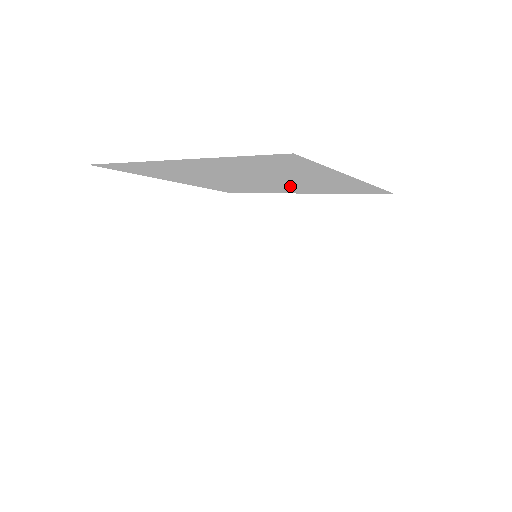
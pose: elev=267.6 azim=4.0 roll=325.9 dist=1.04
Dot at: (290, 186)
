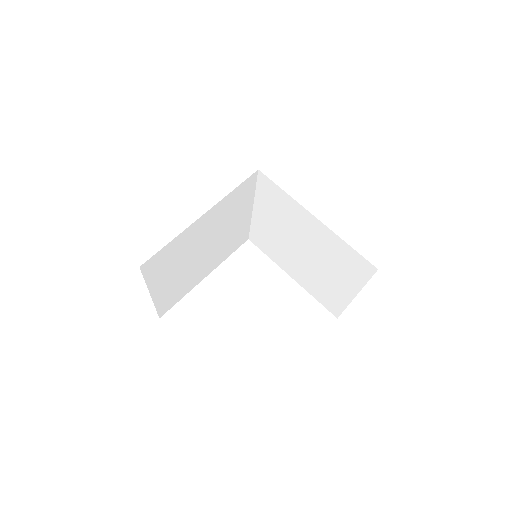
Dot at: (213, 256)
